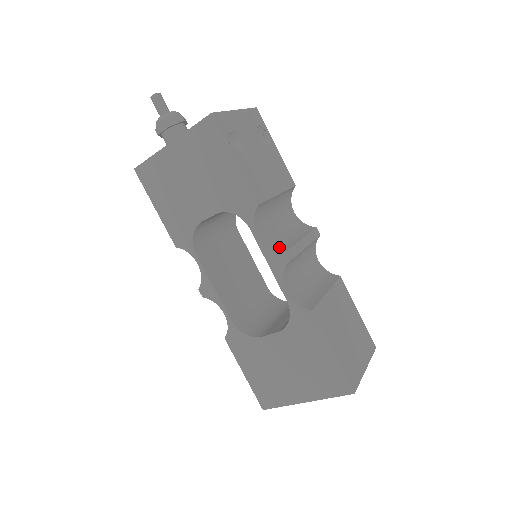
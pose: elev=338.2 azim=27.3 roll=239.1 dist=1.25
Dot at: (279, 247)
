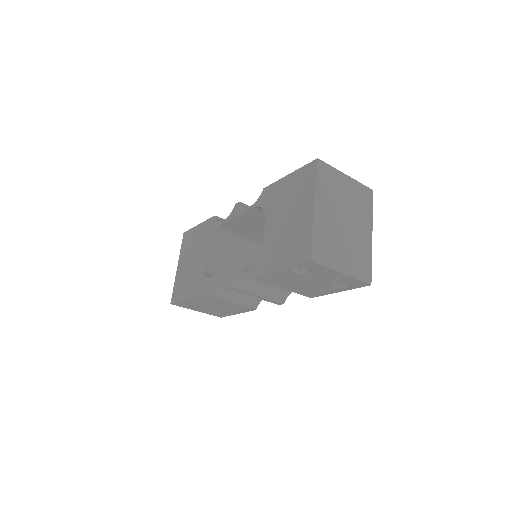
Dot at: occluded
